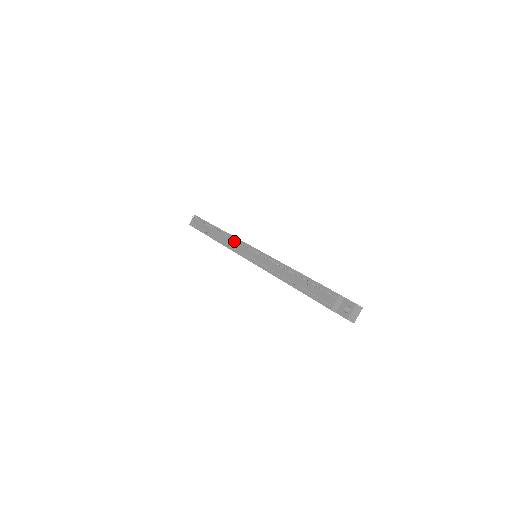
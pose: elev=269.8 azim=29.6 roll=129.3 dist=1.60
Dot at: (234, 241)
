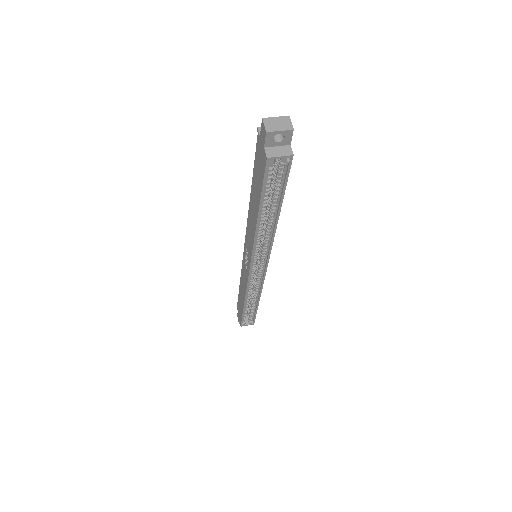
Dot at: occluded
